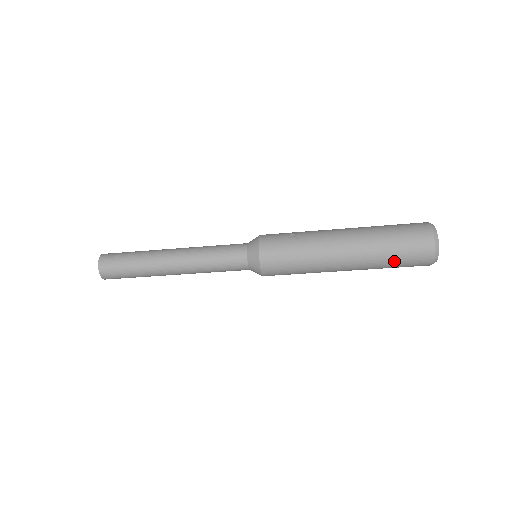
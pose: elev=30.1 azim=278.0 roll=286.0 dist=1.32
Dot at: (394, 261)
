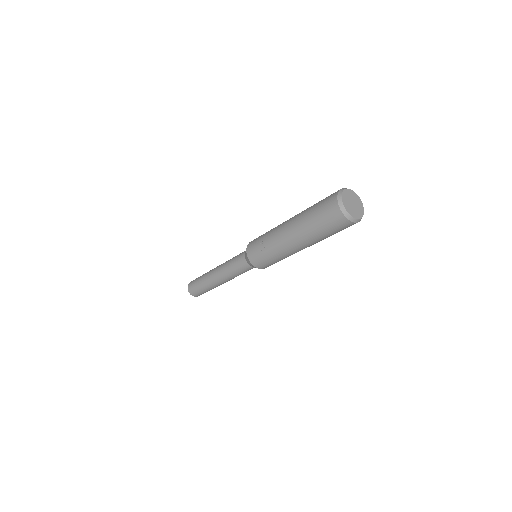
Dot at: (331, 235)
